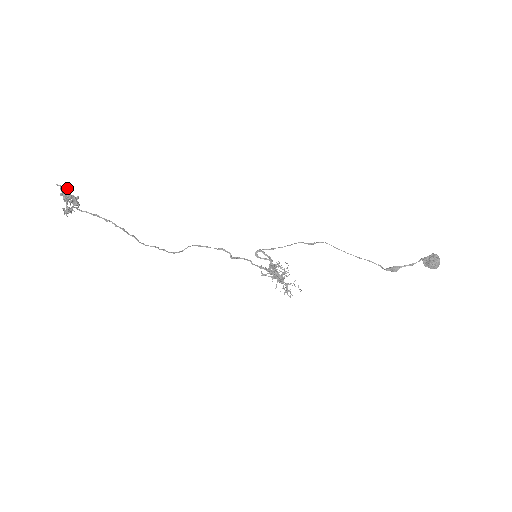
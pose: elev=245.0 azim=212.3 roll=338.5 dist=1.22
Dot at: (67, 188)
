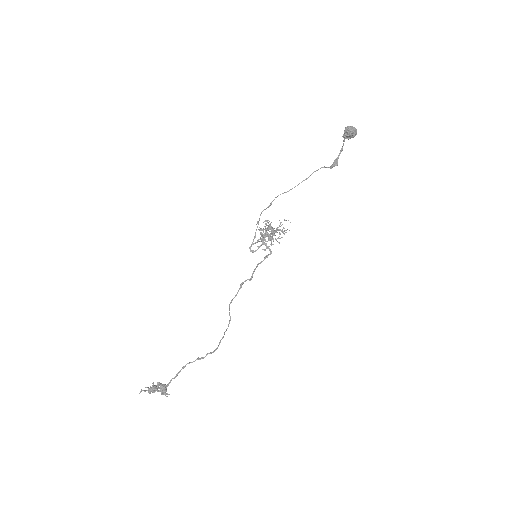
Dot at: (149, 389)
